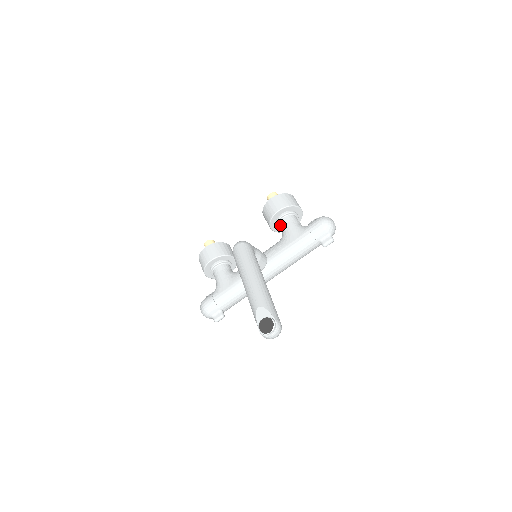
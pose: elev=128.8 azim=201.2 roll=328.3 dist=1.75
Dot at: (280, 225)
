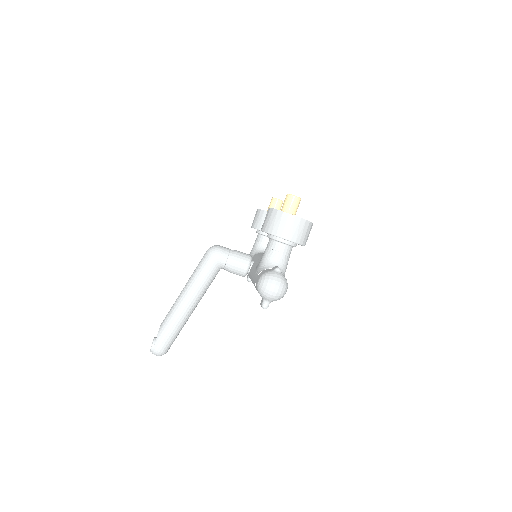
Dot at: occluded
